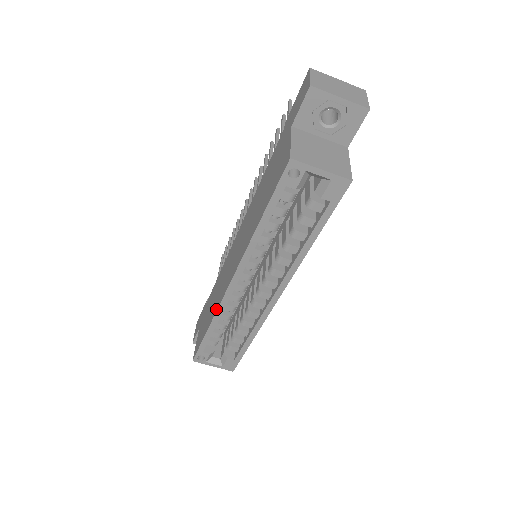
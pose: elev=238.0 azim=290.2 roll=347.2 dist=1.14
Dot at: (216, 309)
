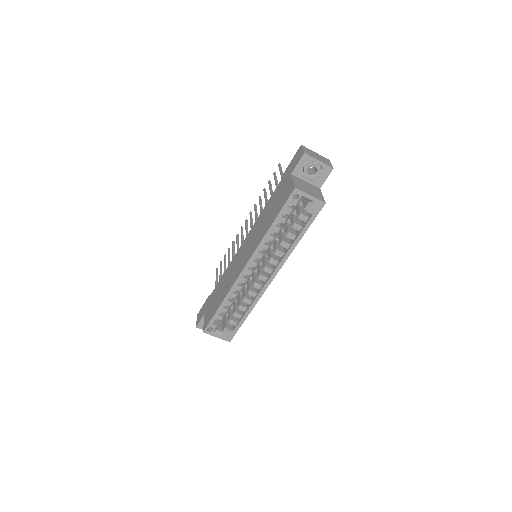
Dot at: (230, 288)
